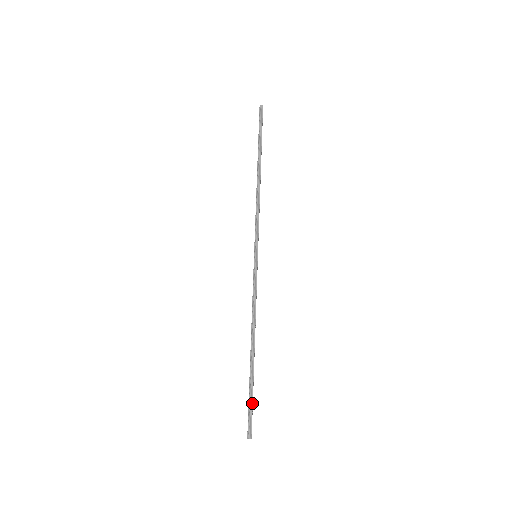
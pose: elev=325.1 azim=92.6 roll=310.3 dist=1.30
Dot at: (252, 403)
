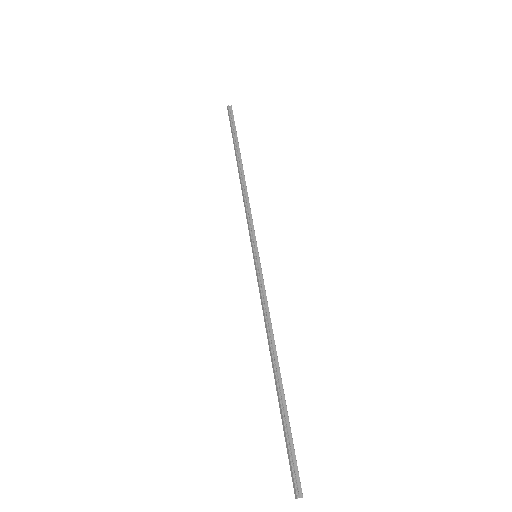
Dot at: occluded
